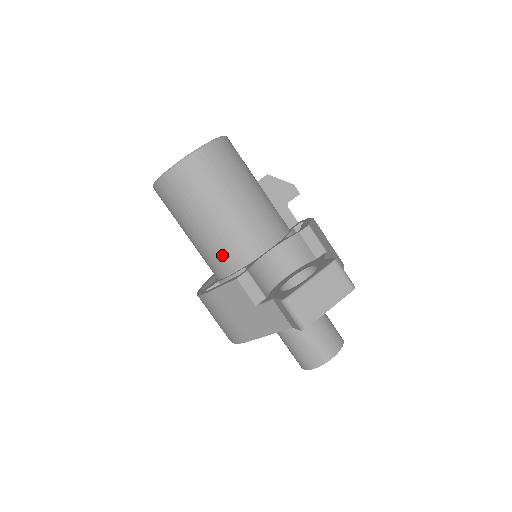
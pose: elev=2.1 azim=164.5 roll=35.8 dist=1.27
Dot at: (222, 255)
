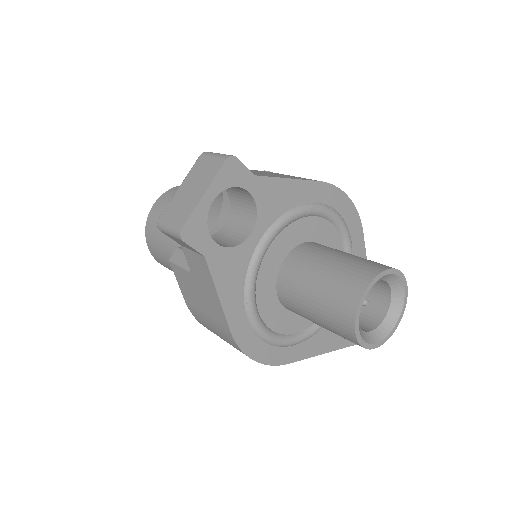
Dot at: occluded
